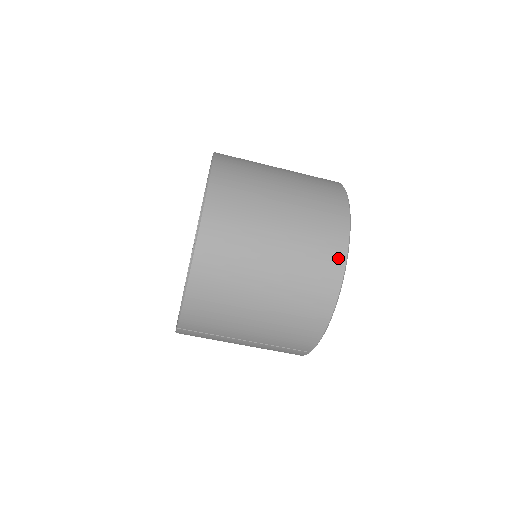
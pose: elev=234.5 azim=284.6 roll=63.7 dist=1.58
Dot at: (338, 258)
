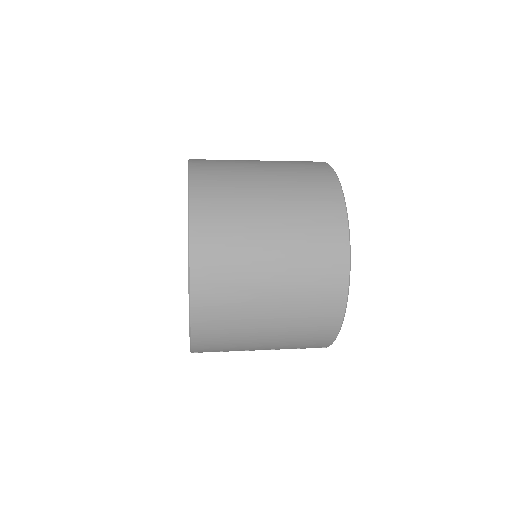
Dot at: (340, 265)
